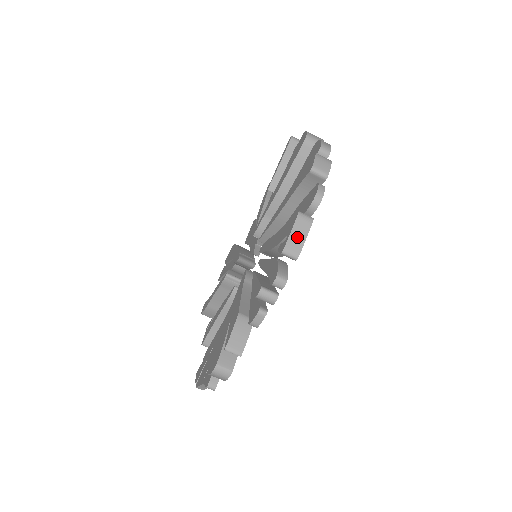
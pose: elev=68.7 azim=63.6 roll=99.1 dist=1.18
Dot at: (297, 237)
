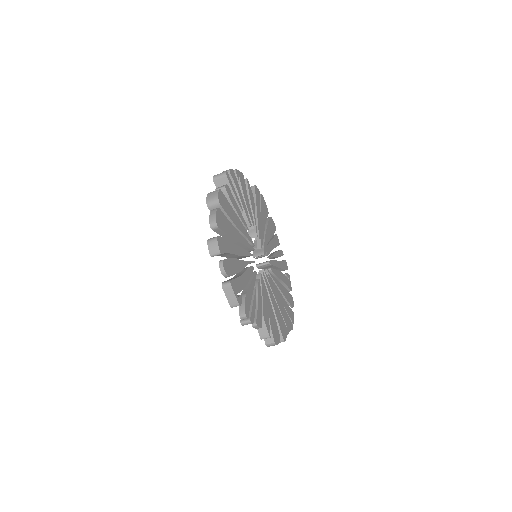
Dot at: (231, 297)
